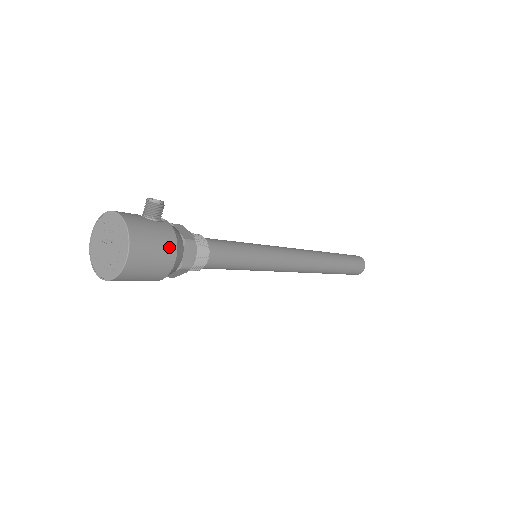
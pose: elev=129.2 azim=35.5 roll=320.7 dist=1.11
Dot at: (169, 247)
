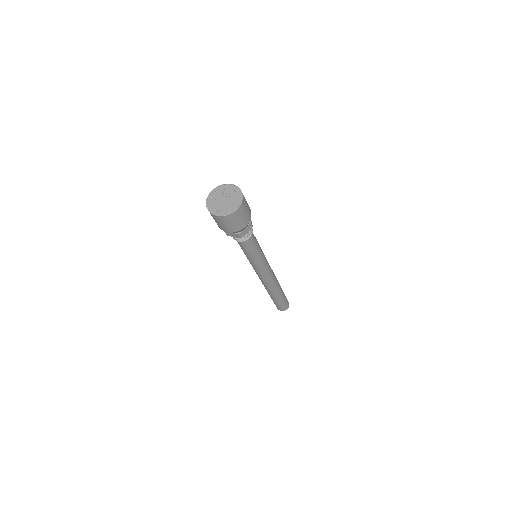
Dot at: (248, 205)
